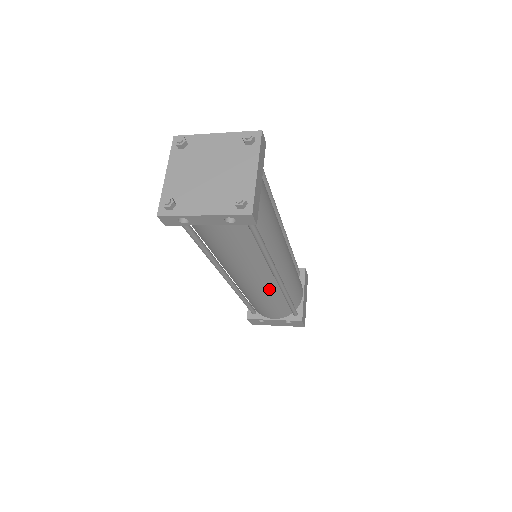
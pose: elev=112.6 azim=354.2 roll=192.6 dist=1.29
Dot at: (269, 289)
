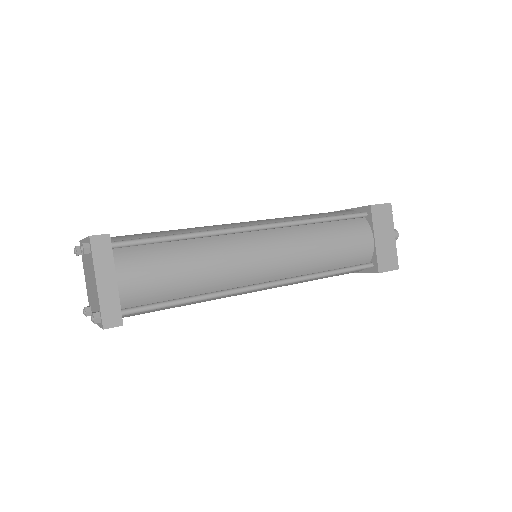
Dot at: (281, 285)
